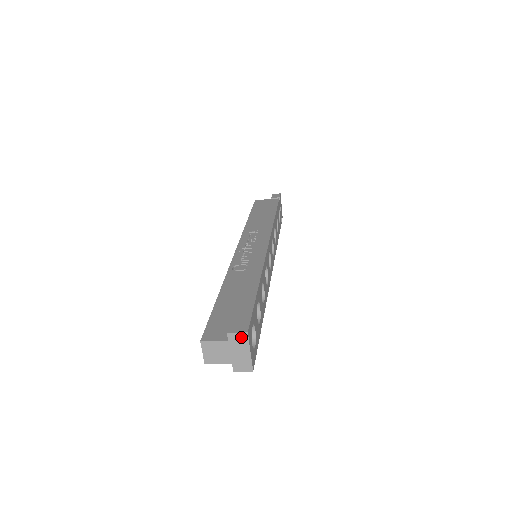
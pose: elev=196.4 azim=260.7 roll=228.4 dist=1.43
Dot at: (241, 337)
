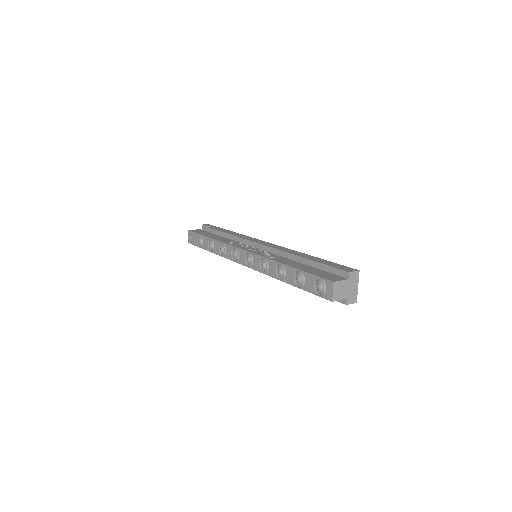
Dot at: (356, 275)
